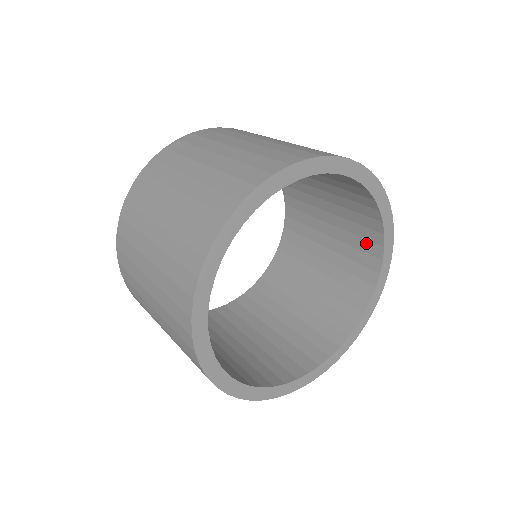
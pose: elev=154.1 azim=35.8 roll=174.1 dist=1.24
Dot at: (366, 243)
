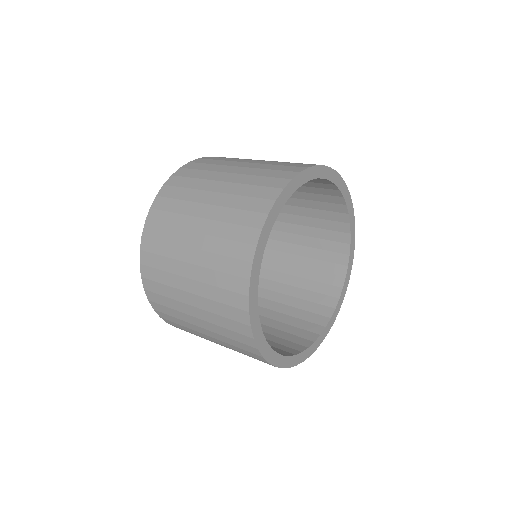
Dot at: (329, 276)
